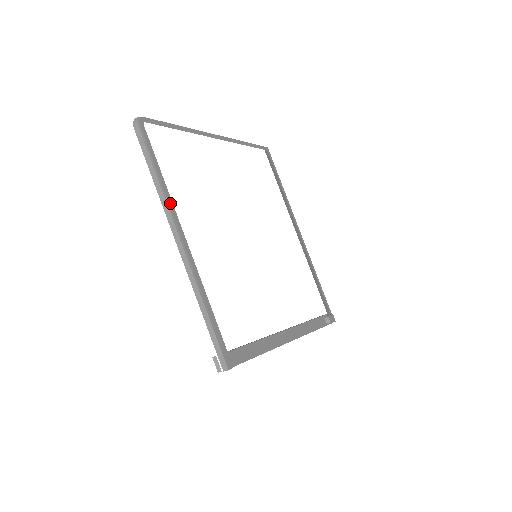
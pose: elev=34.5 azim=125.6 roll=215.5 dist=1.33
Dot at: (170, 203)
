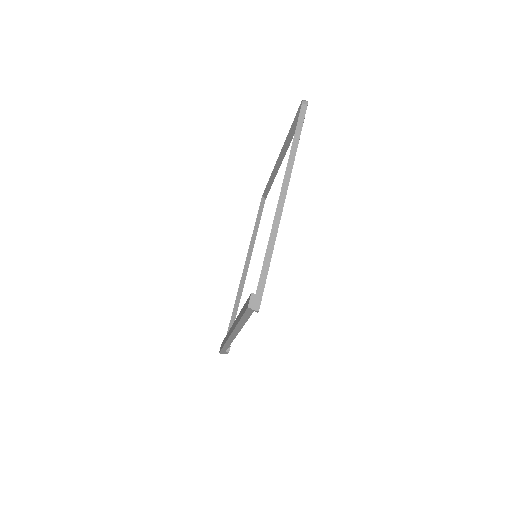
Dot at: (292, 168)
